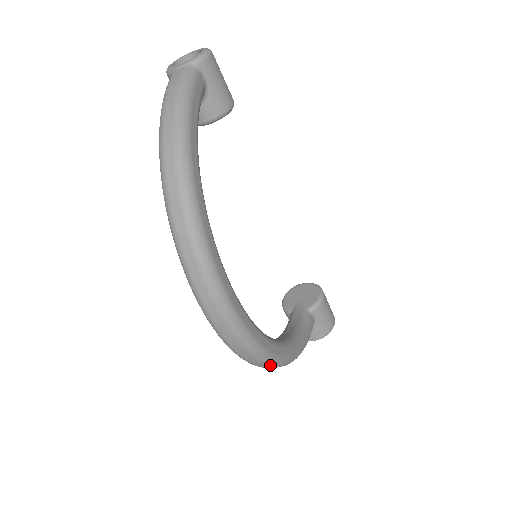
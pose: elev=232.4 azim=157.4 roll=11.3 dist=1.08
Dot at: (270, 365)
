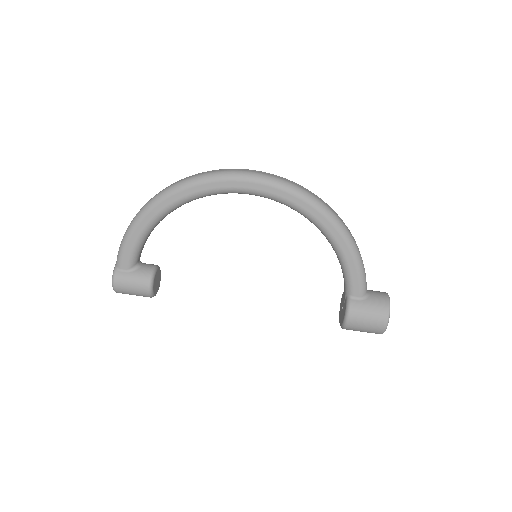
Dot at: (315, 195)
